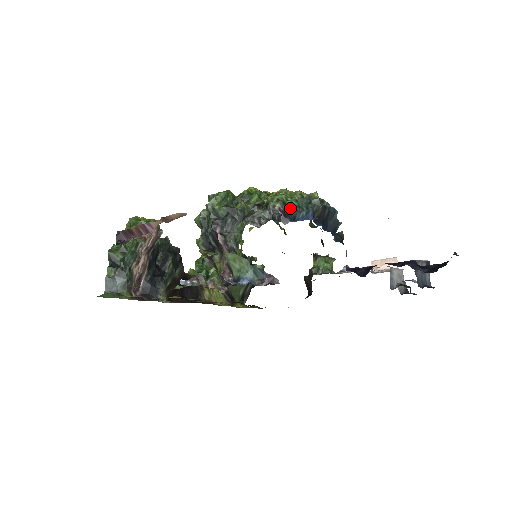
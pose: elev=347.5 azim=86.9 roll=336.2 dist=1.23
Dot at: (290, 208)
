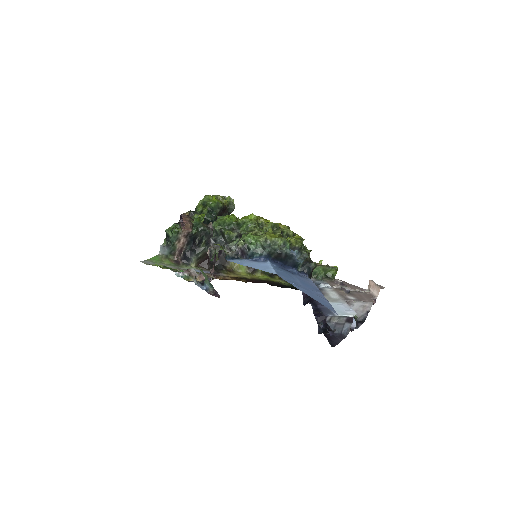
Dot at: (248, 249)
